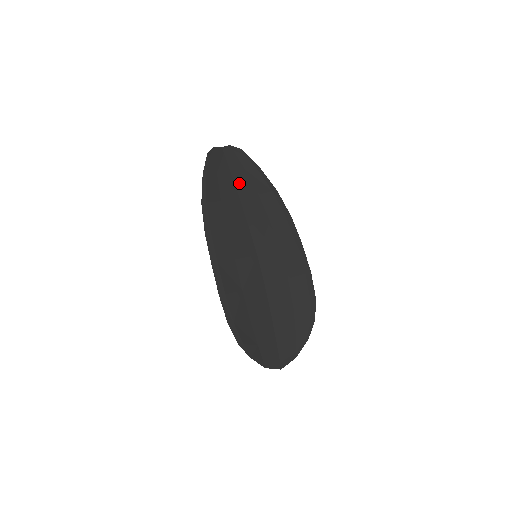
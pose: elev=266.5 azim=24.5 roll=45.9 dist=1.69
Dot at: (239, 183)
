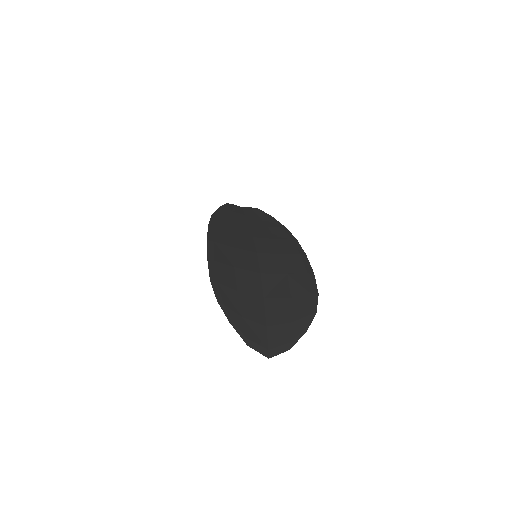
Dot at: (251, 220)
